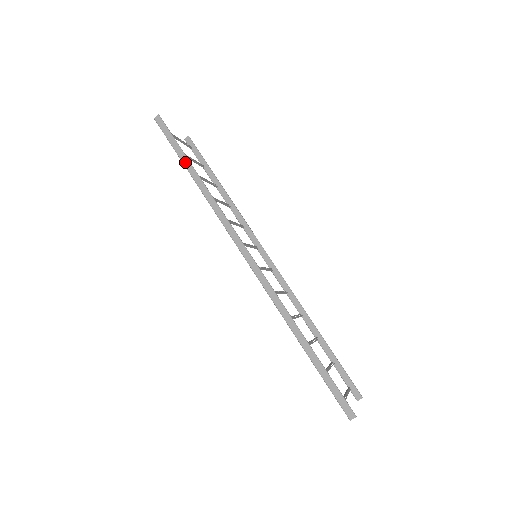
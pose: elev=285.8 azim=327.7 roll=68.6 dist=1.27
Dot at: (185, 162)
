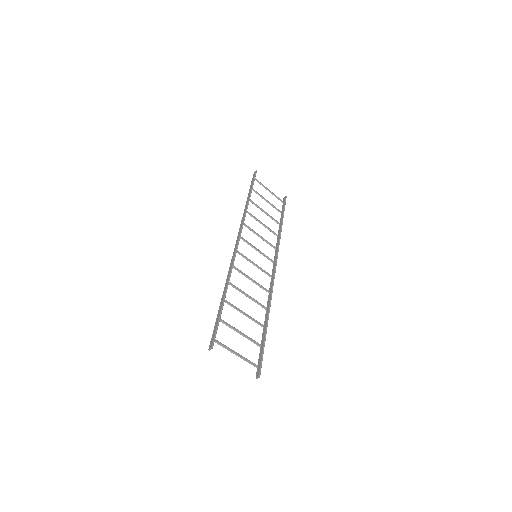
Dot at: (249, 193)
